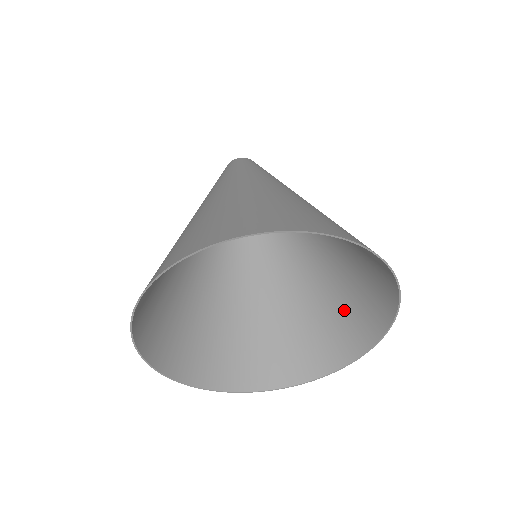
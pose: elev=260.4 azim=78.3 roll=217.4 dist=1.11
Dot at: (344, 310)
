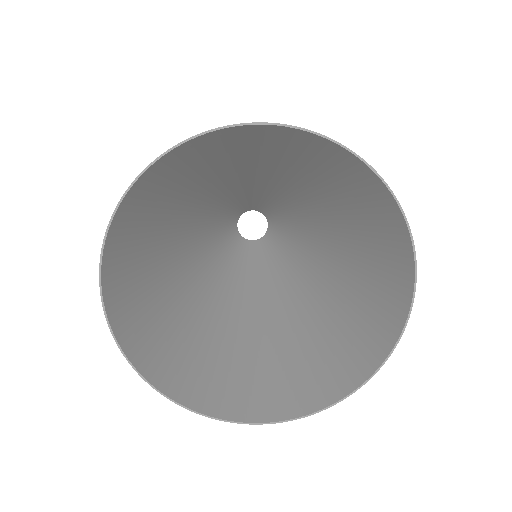
Dot at: (351, 327)
